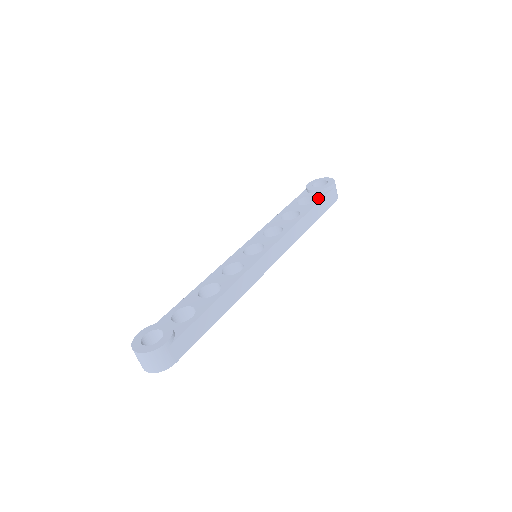
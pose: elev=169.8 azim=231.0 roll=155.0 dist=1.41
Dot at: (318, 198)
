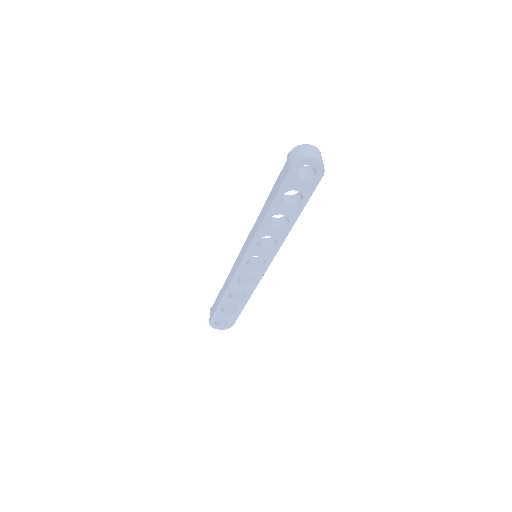
Dot at: occluded
